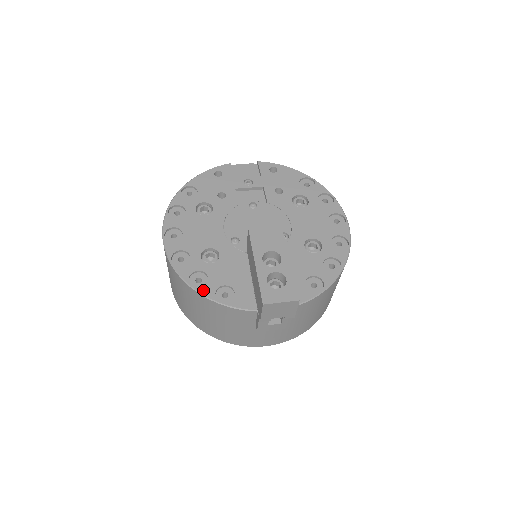
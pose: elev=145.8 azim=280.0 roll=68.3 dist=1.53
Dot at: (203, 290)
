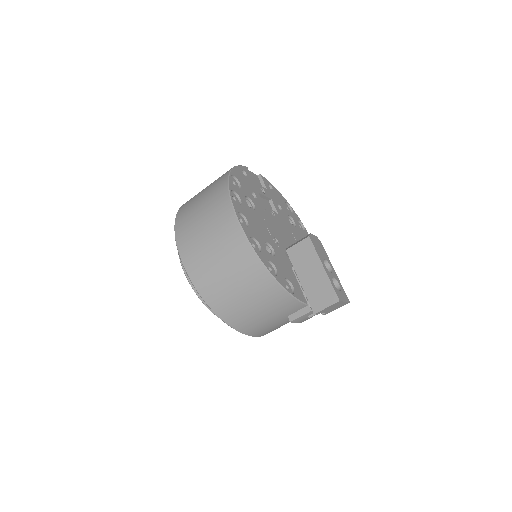
Dot at: (278, 279)
